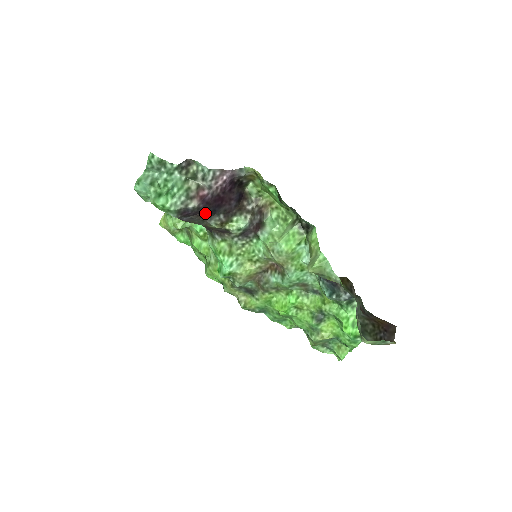
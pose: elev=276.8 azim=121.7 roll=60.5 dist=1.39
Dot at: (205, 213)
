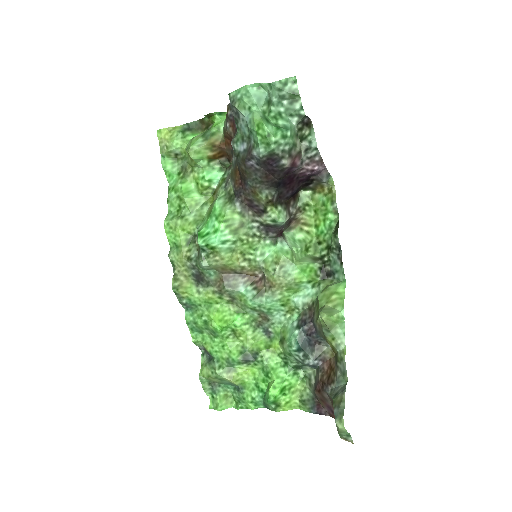
Dot at: (273, 178)
